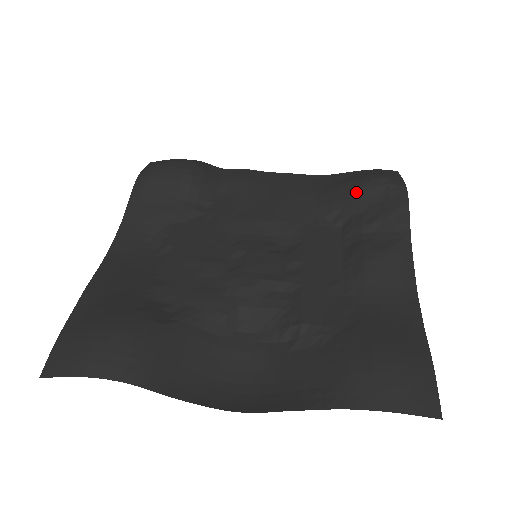
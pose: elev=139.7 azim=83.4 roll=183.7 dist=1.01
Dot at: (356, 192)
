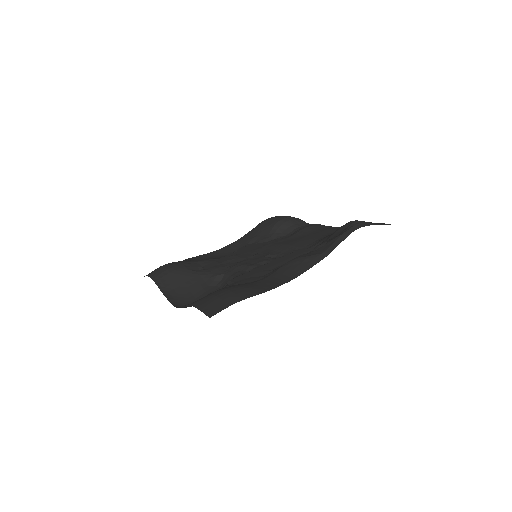
Dot at: (336, 230)
